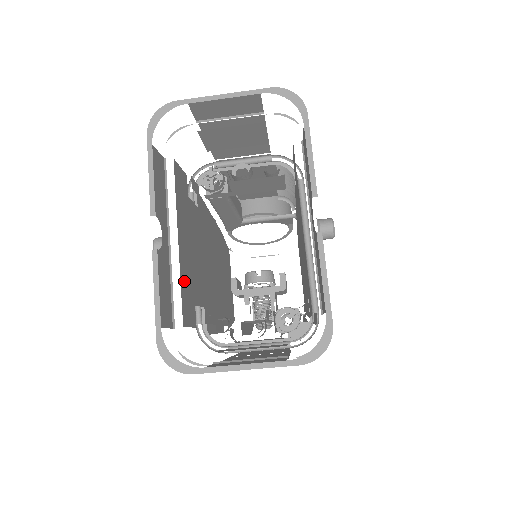
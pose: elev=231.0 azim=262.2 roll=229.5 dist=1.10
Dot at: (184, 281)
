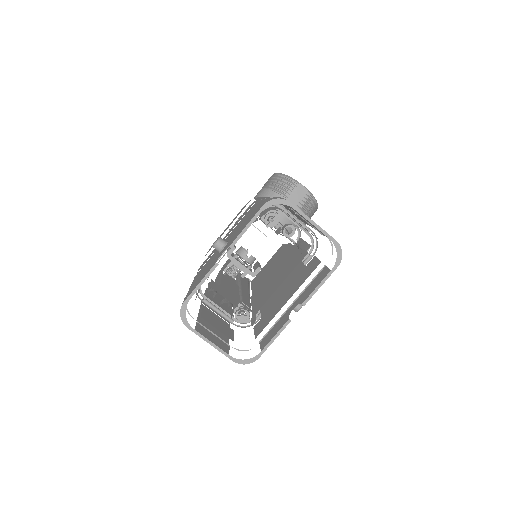
Dot at: occluded
